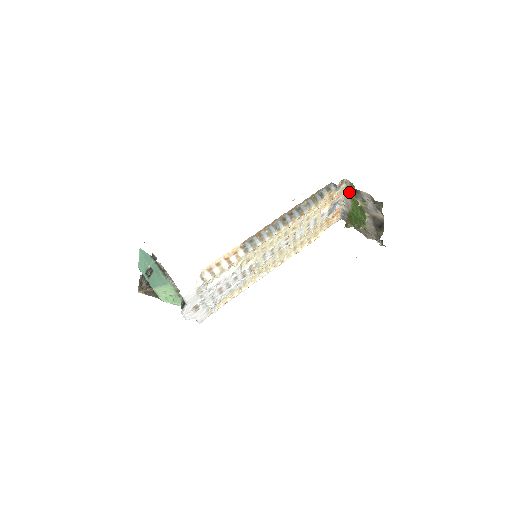
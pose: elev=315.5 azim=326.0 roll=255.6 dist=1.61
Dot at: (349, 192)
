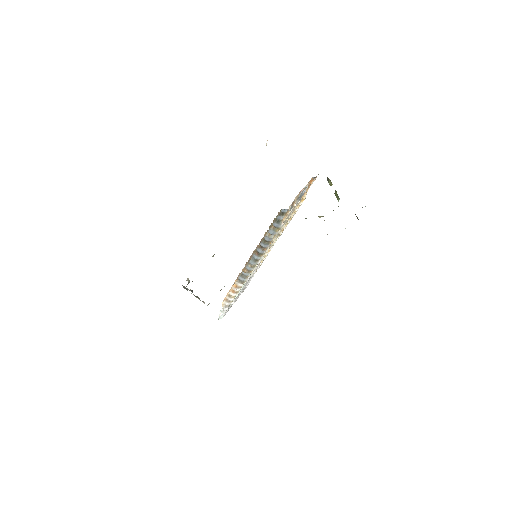
Dot at: occluded
